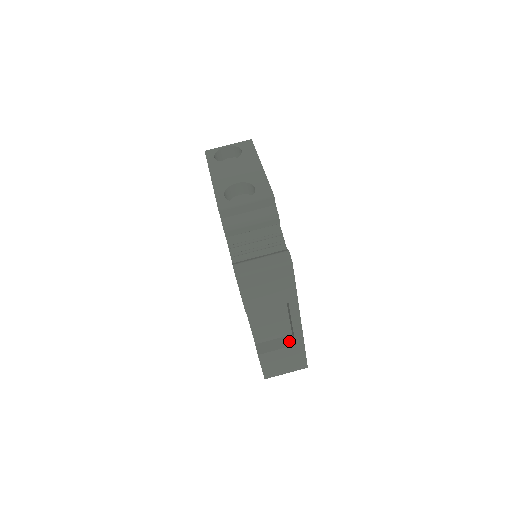
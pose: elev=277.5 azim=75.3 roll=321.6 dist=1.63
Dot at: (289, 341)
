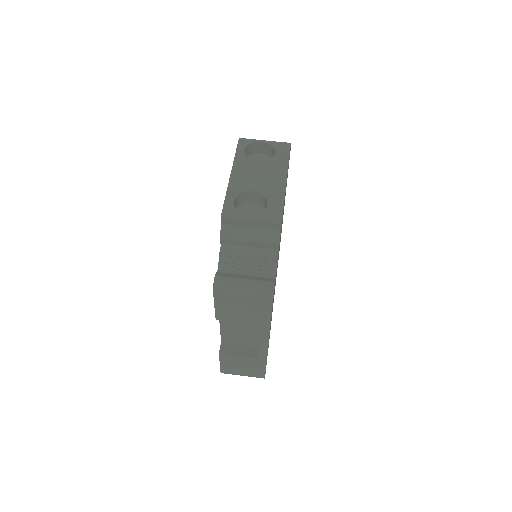
Dot at: (253, 352)
